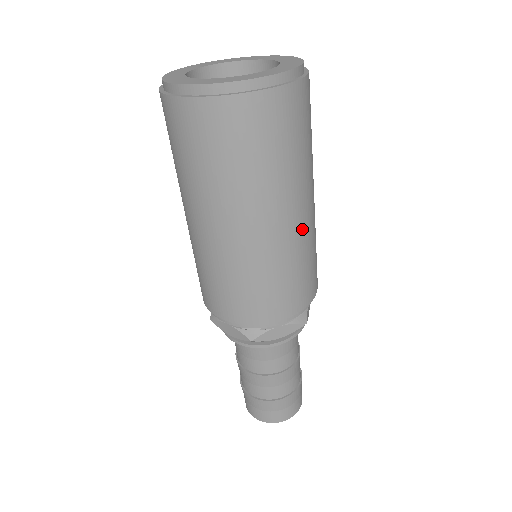
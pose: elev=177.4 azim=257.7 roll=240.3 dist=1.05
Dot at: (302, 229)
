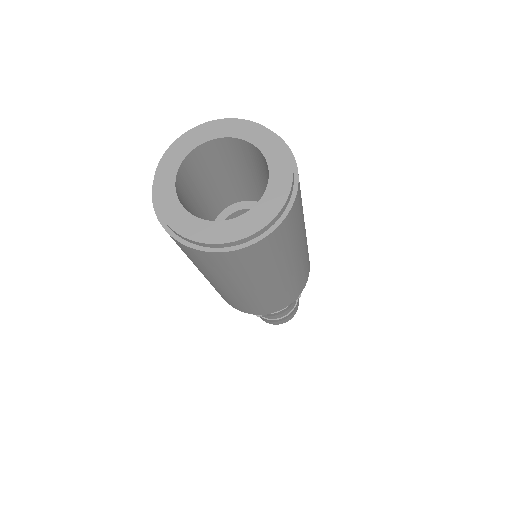
Dot at: (296, 270)
